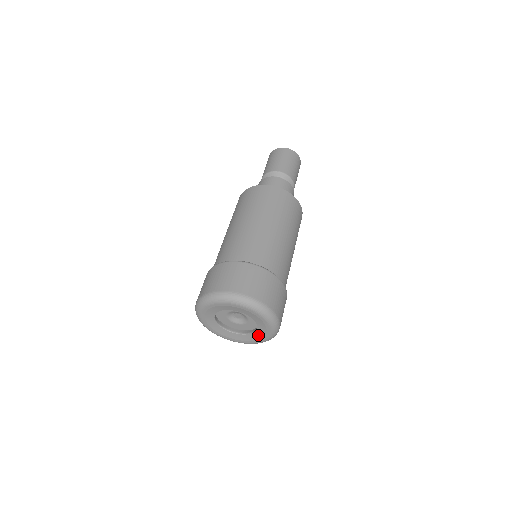
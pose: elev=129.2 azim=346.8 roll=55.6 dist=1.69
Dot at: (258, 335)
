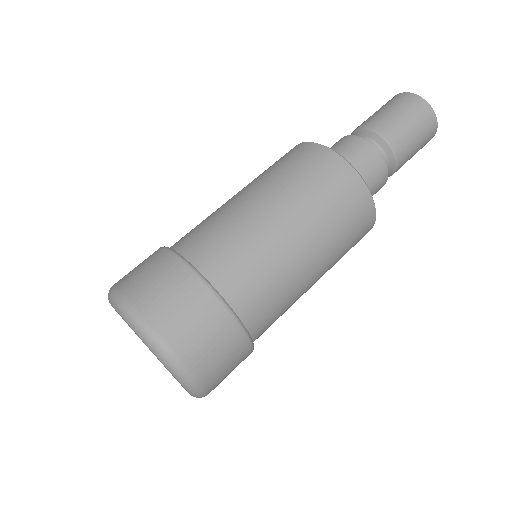
Dot at: occluded
